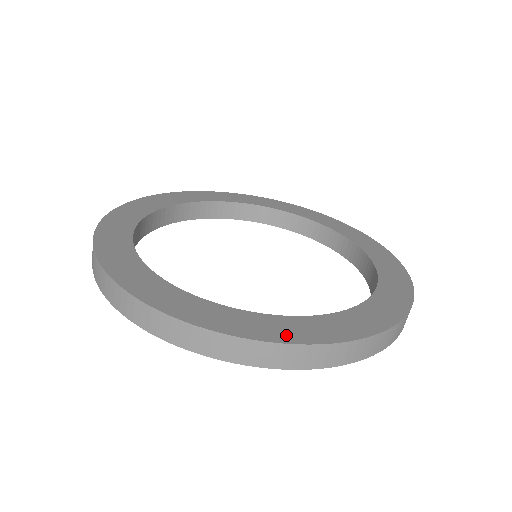
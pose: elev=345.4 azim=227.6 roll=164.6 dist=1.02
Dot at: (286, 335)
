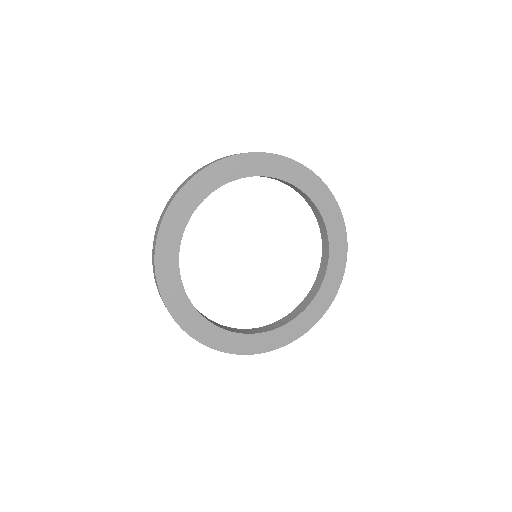
Dot at: (240, 349)
